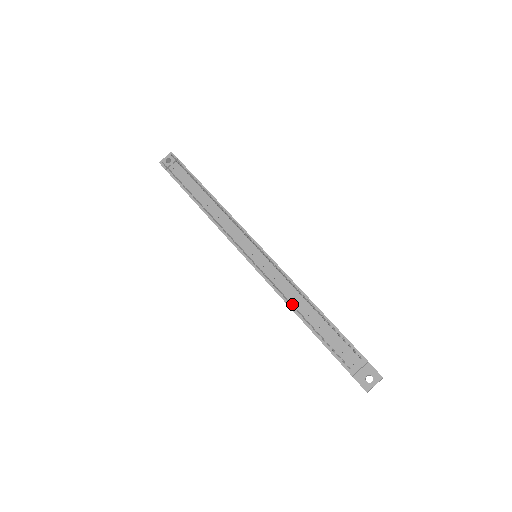
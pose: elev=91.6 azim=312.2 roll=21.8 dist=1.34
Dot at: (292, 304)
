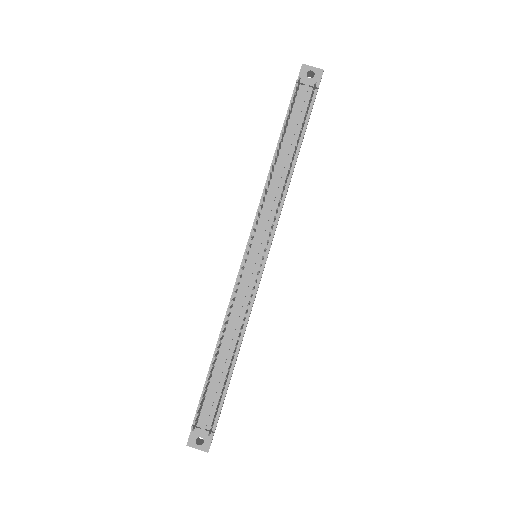
Dot at: occluded
